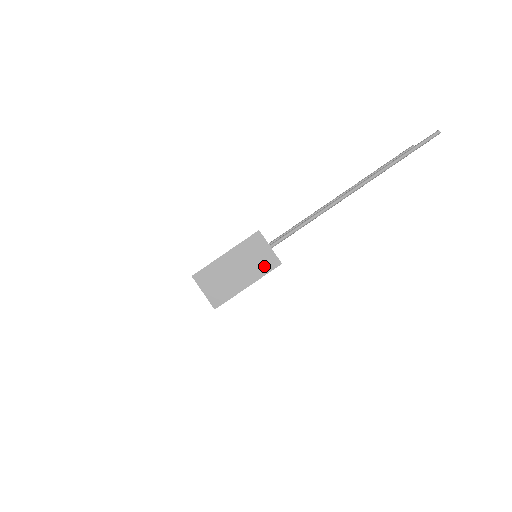
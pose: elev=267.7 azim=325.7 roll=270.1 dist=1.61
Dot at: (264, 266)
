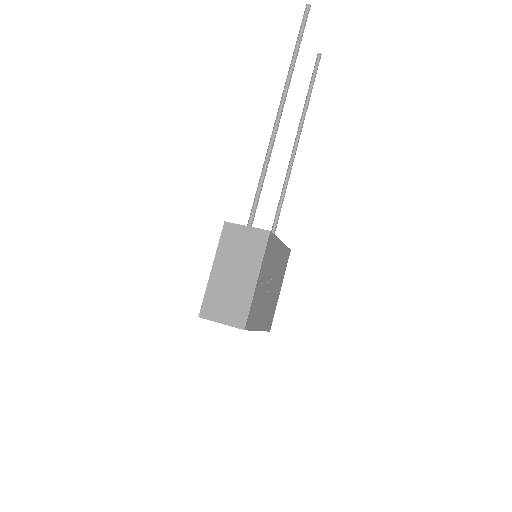
Dot at: (256, 248)
